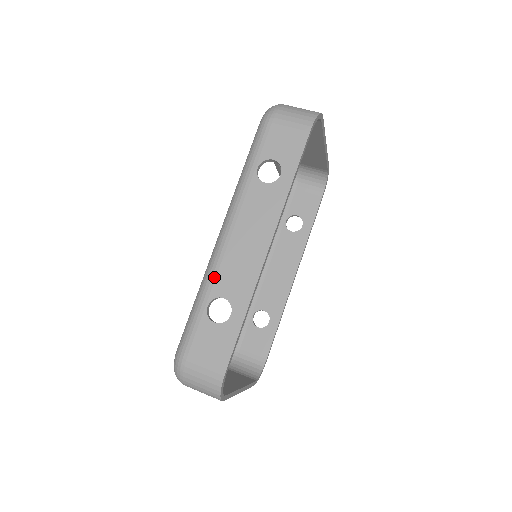
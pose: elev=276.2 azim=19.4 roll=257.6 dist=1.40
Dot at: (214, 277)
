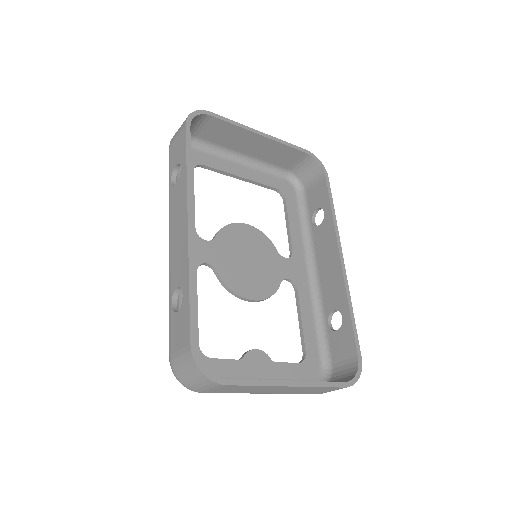
Dot at: (170, 278)
